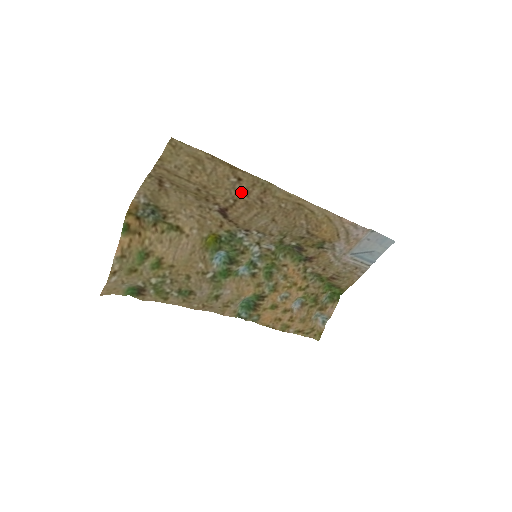
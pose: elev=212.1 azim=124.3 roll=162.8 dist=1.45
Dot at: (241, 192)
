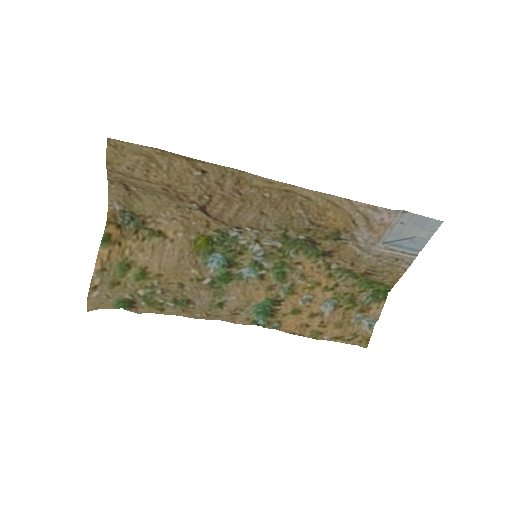
Dot at: (212, 186)
